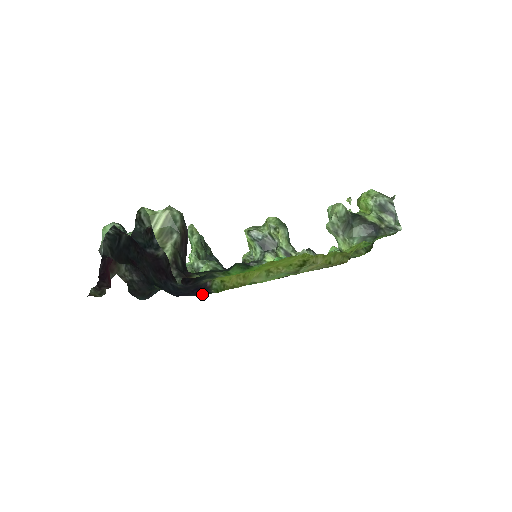
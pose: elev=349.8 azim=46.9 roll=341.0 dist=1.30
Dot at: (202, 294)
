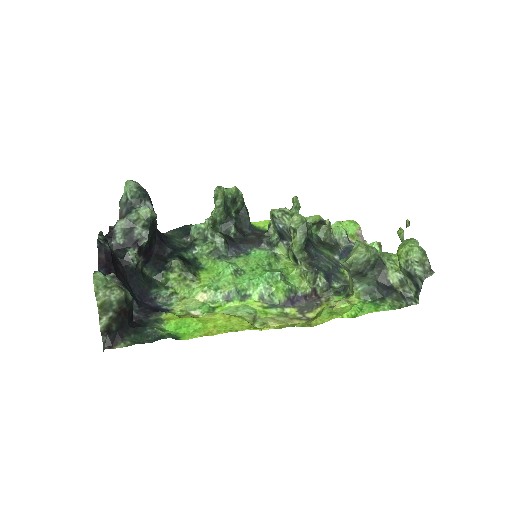
Dot at: (164, 307)
